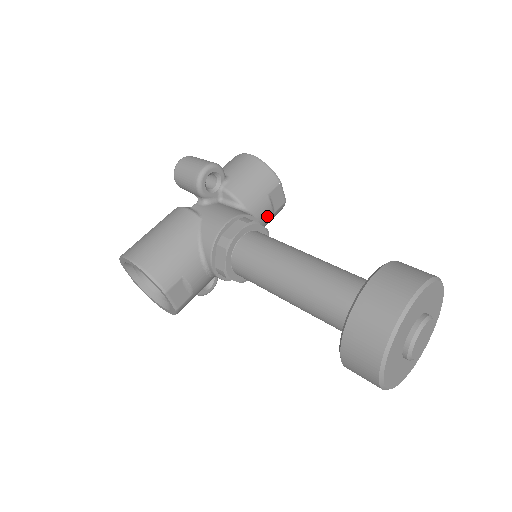
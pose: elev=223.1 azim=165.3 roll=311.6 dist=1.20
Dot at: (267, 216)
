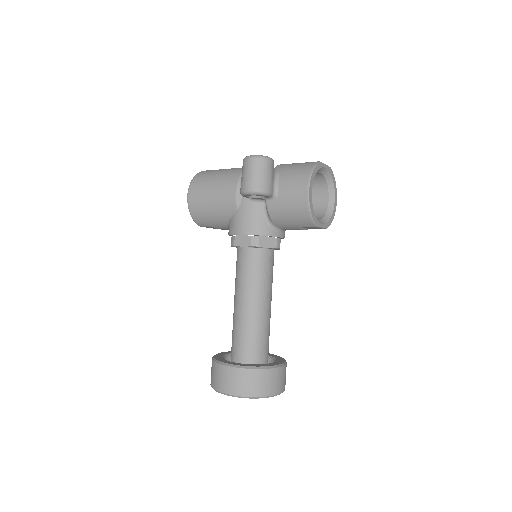
Dot at: occluded
